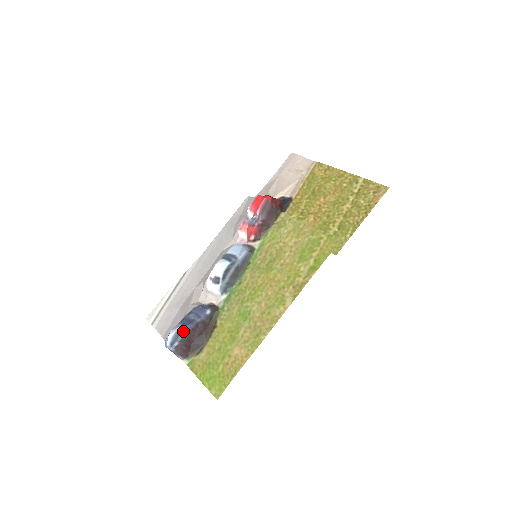
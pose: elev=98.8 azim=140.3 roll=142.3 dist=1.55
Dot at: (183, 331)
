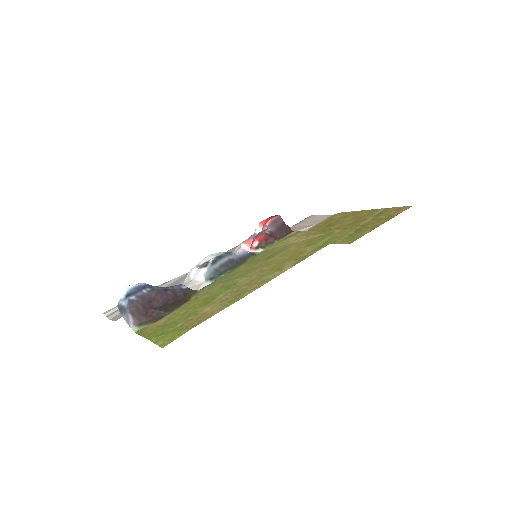
Dot at: (147, 288)
